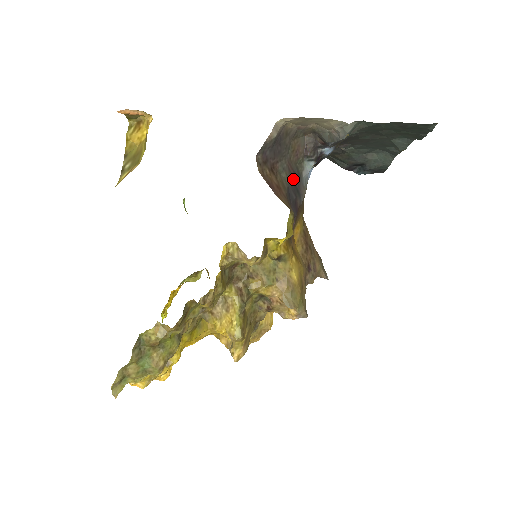
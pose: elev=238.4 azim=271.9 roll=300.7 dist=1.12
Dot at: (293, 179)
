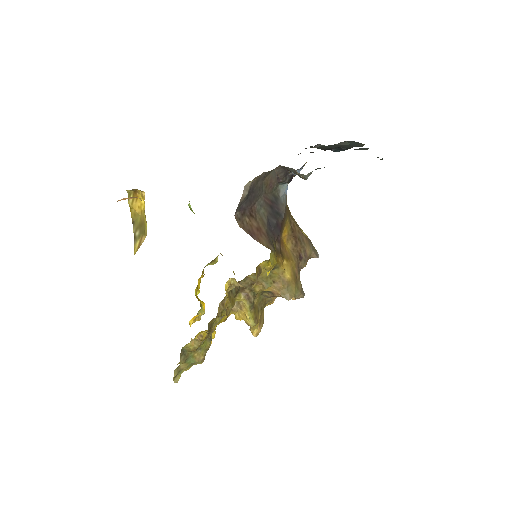
Dot at: (271, 207)
